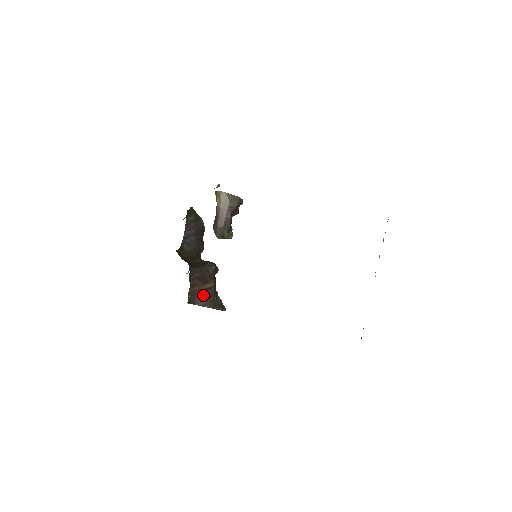
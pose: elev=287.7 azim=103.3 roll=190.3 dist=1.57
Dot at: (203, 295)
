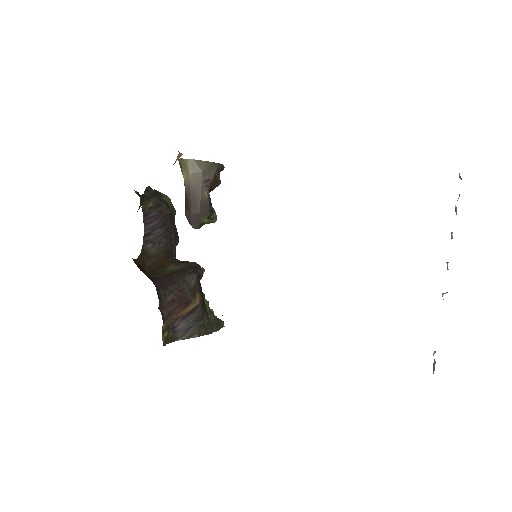
Dot at: (186, 323)
